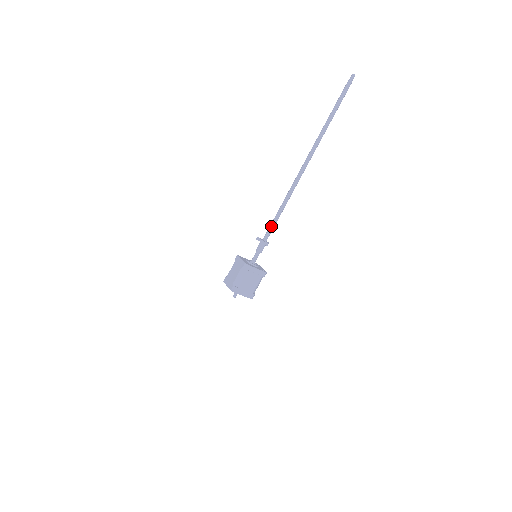
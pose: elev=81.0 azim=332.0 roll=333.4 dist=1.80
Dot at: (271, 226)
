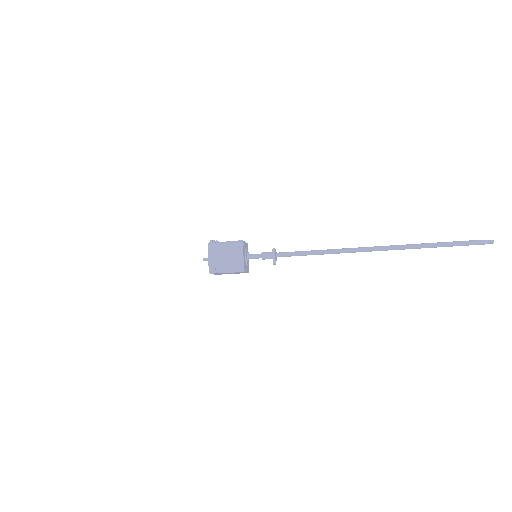
Dot at: (294, 255)
